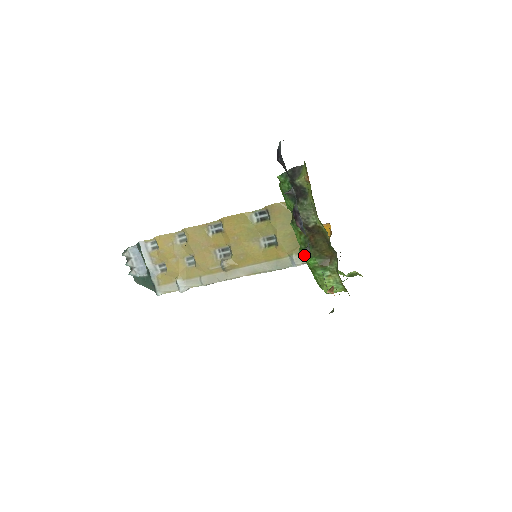
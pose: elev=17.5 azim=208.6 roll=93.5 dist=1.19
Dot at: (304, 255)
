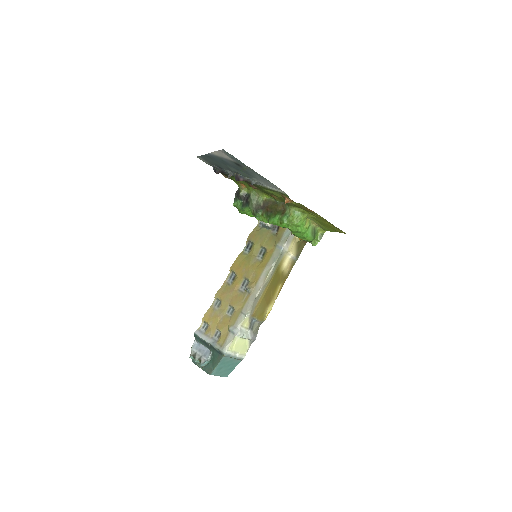
Dot at: (271, 220)
